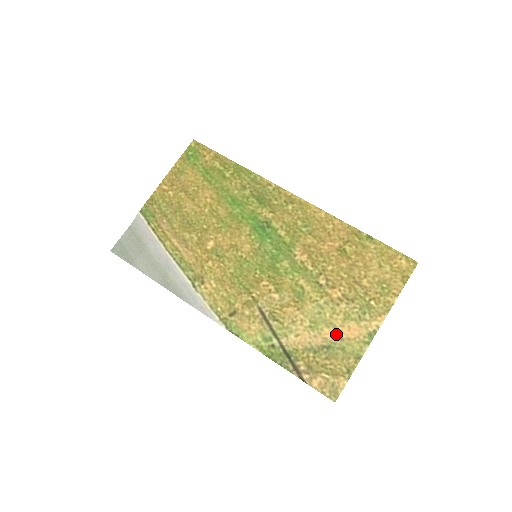
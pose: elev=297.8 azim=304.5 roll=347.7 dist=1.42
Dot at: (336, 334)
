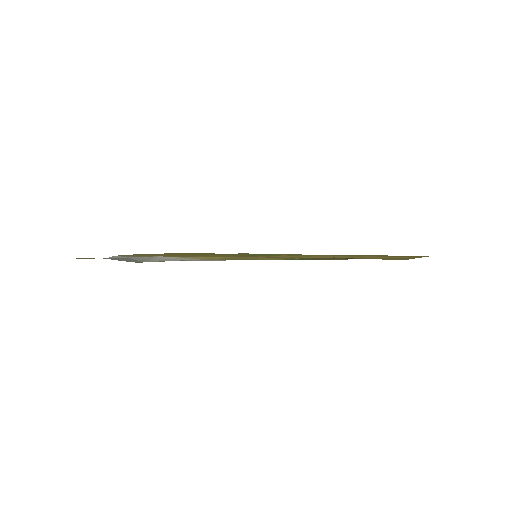
Dot at: occluded
